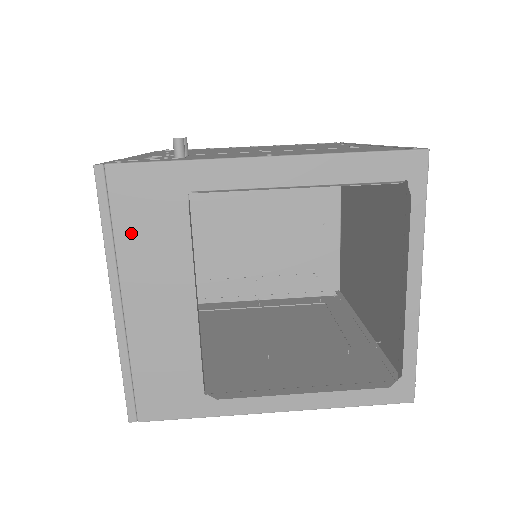
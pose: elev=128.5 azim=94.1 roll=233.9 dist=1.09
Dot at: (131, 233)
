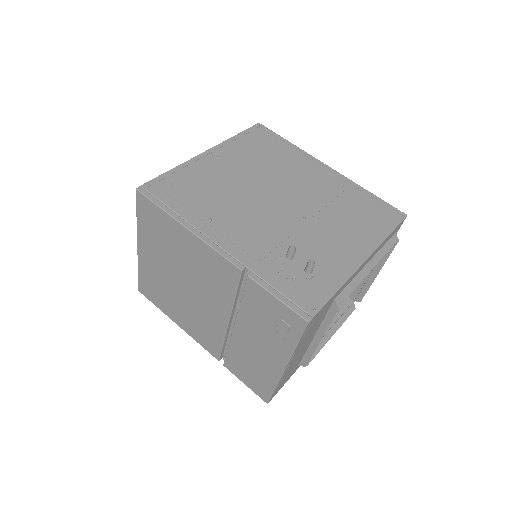
Dot at: (307, 335)
